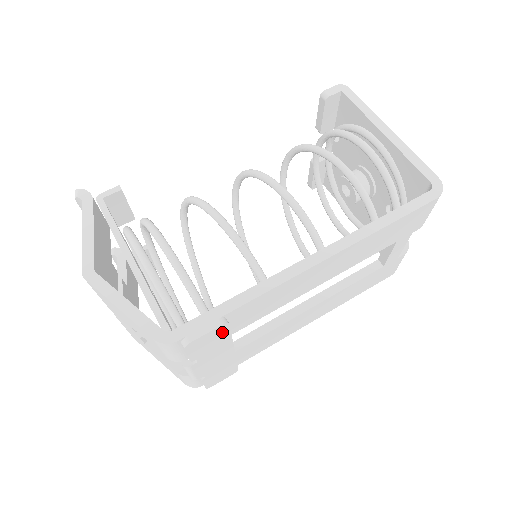
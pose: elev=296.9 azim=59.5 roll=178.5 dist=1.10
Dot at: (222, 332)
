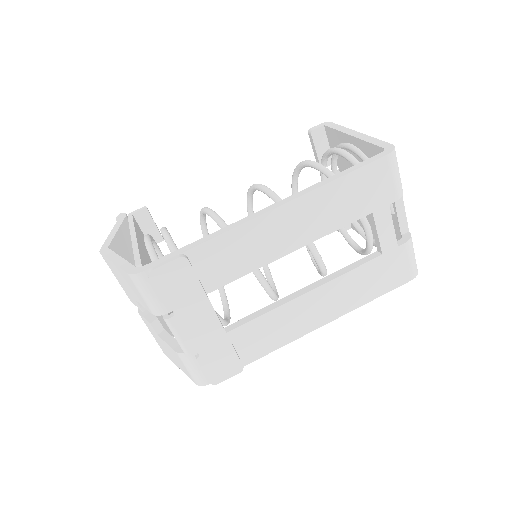
Dot at: (186, 271)
